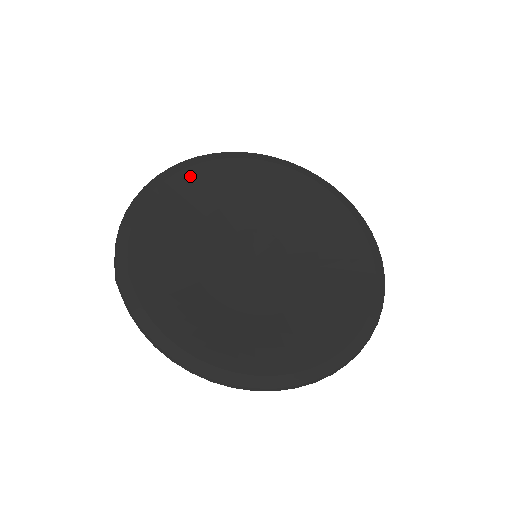
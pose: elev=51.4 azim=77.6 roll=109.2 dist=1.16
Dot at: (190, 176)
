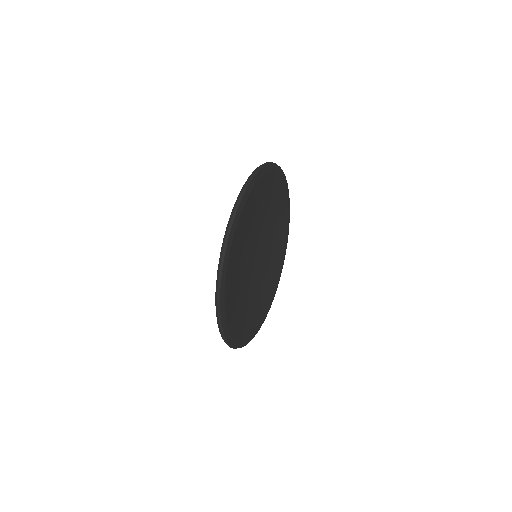
Dot at: (253, 195)
